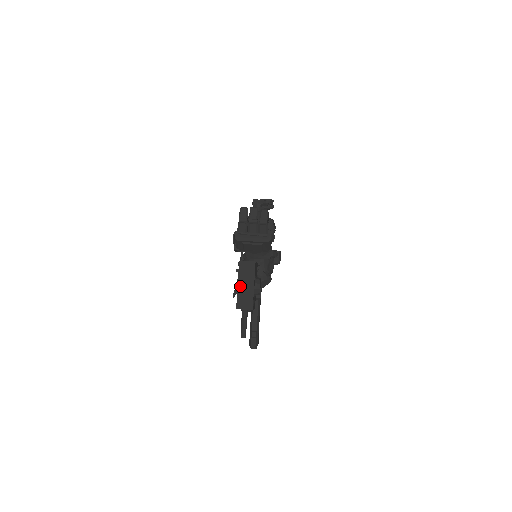
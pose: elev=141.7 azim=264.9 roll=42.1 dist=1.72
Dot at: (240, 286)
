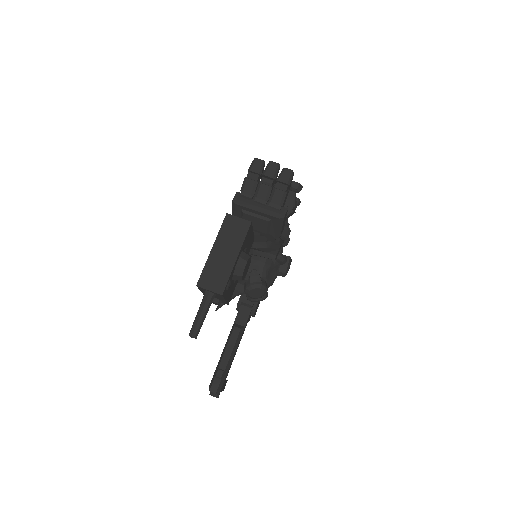
Dot at: (215, 252)
